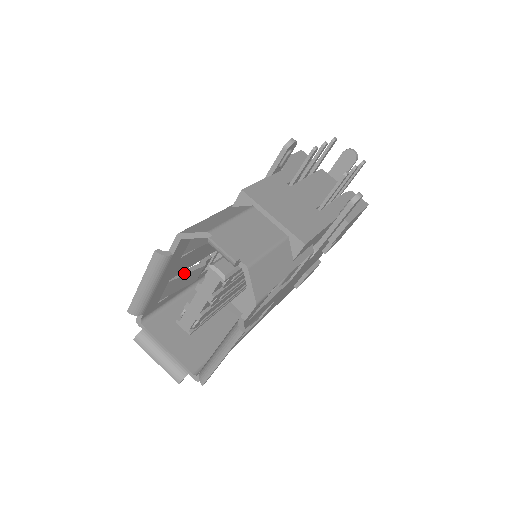
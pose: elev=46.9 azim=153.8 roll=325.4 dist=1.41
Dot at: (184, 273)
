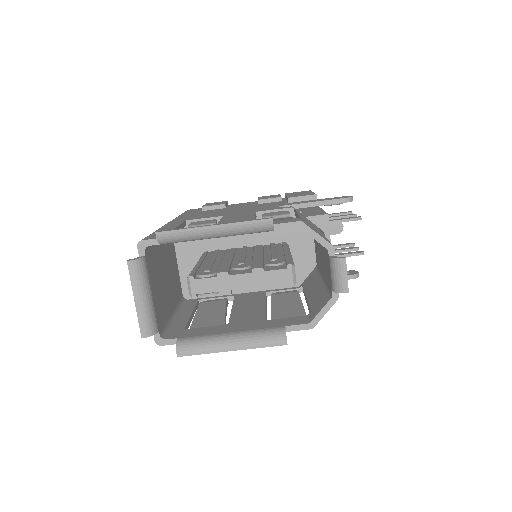
Dot at: occluded
